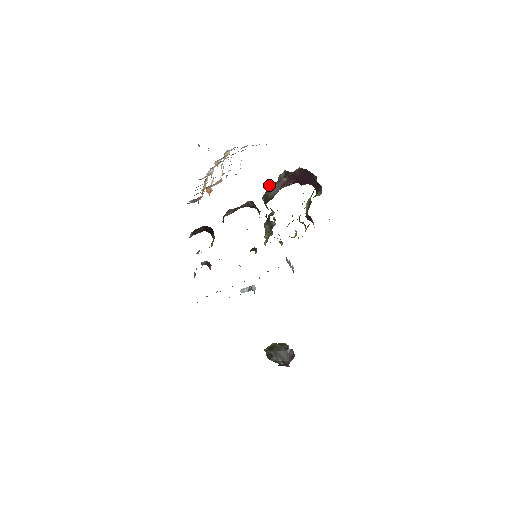
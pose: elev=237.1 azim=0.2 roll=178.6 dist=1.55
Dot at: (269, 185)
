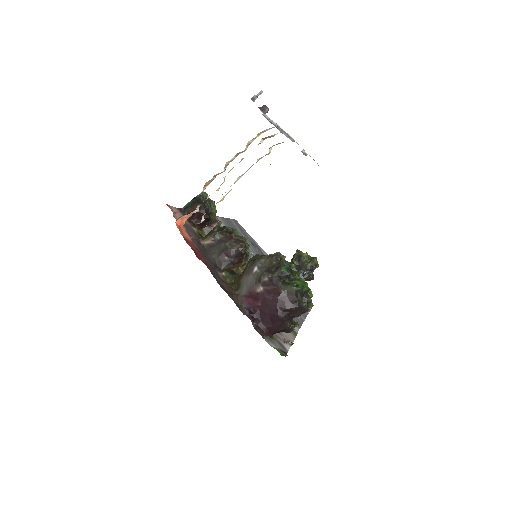
Dot at: (255, 264)
